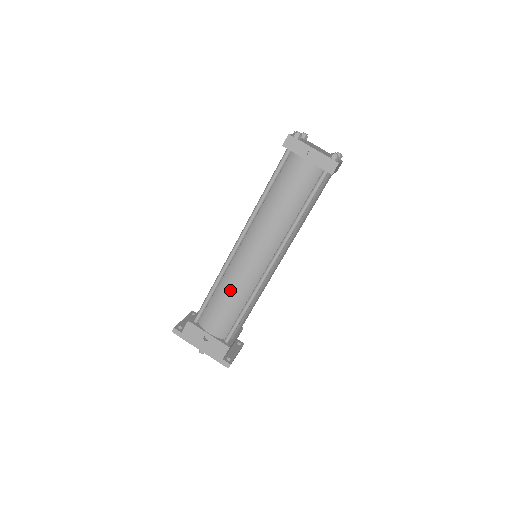
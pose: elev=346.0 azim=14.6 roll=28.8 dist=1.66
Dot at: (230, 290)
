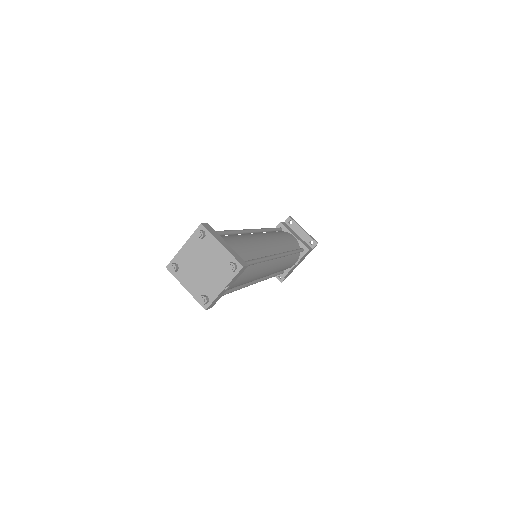
Dot at: occluded
